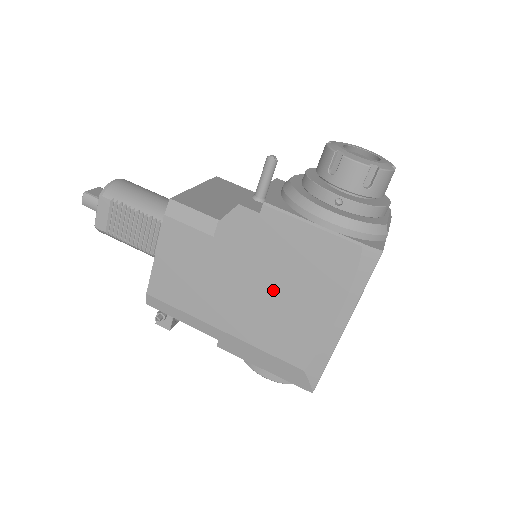
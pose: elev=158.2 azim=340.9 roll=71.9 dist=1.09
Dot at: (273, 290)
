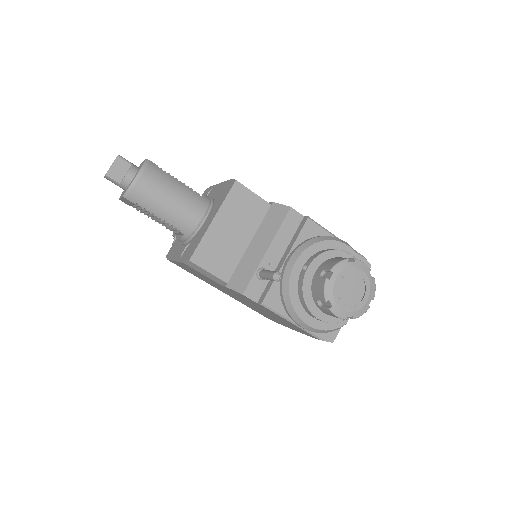
Dot at: (259, 309)
